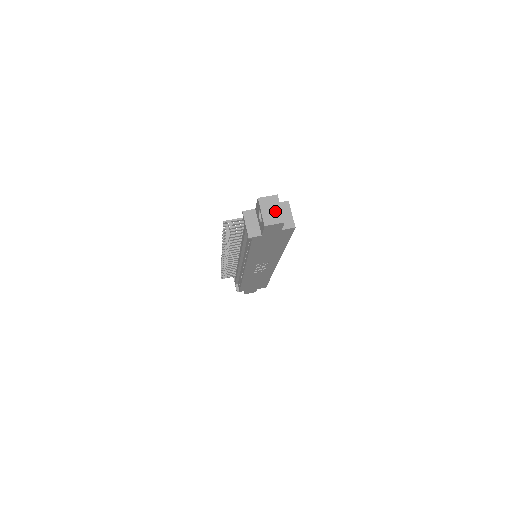
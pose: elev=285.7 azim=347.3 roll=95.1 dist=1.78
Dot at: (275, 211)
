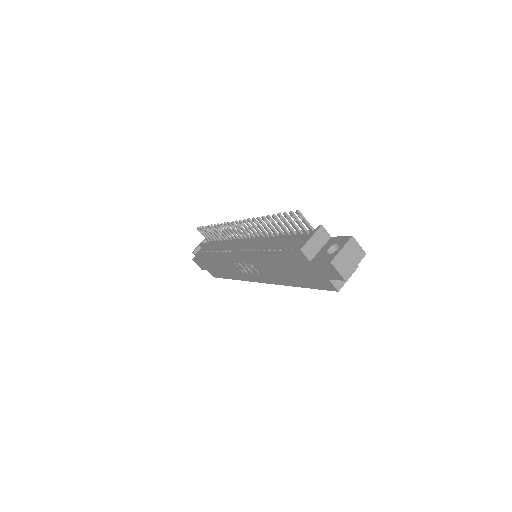
Dot at: (350, 263)
